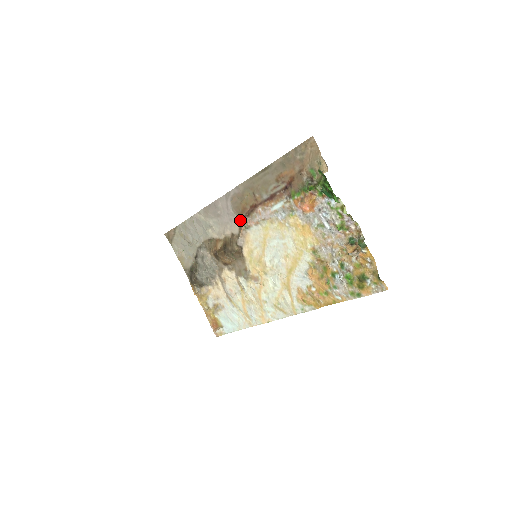
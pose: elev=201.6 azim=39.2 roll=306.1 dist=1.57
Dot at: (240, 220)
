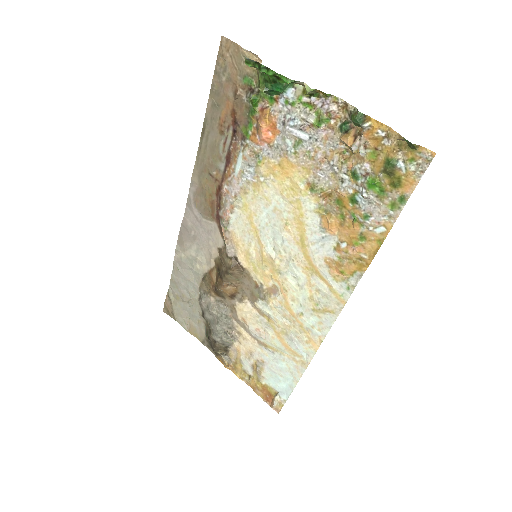
Dot at: (216, 223)
